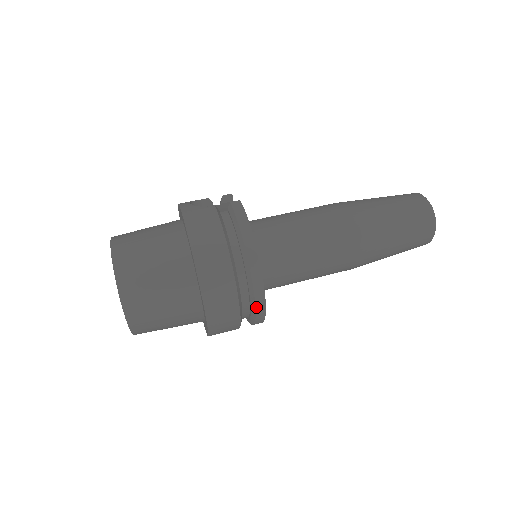
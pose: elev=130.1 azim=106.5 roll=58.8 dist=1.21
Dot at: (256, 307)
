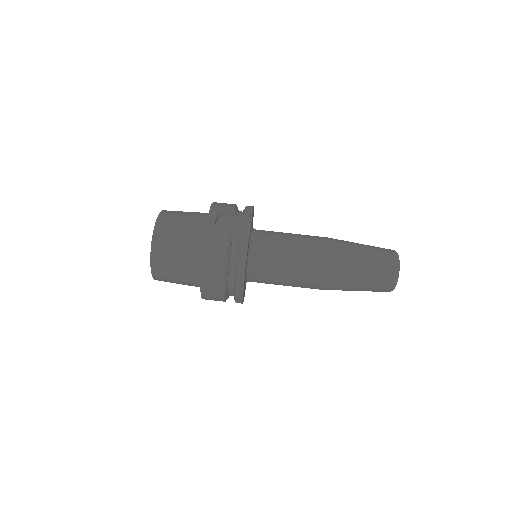
Dot at: (236, 302)
